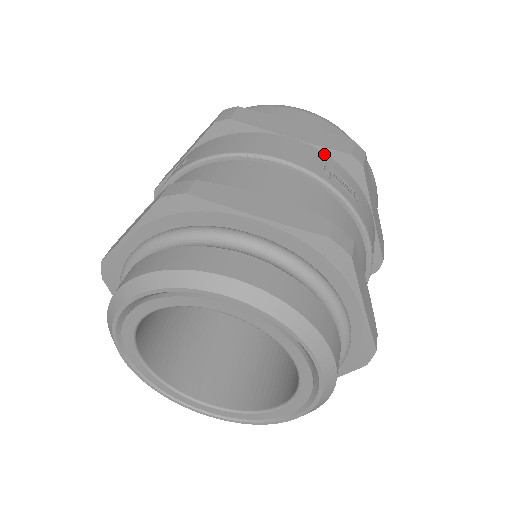
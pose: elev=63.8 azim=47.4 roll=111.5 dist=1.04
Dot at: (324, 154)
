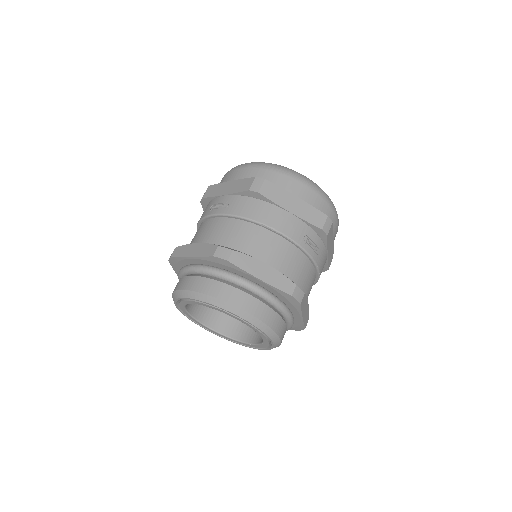
Dot at: (307, 225)
